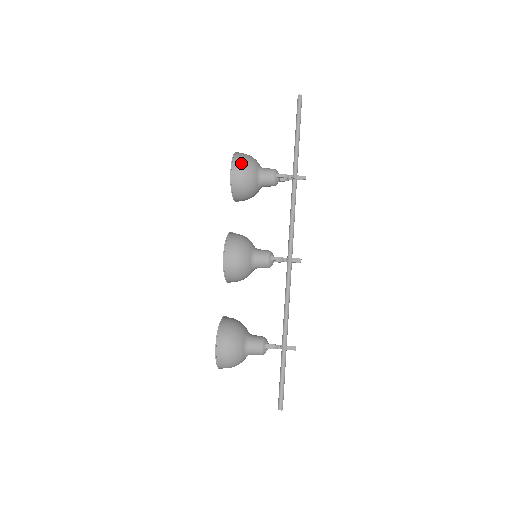
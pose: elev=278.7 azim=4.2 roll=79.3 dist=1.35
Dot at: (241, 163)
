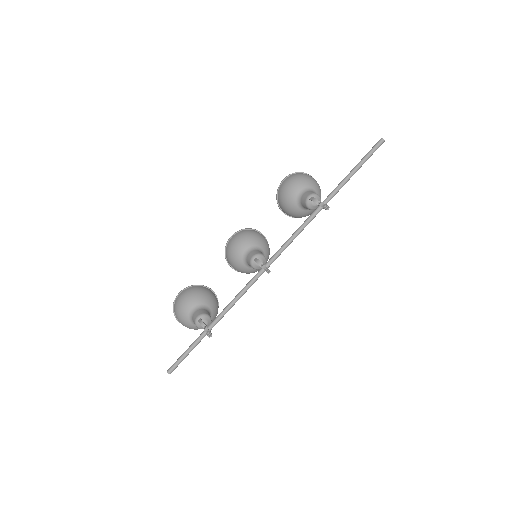
Dot at: (292, 178)
